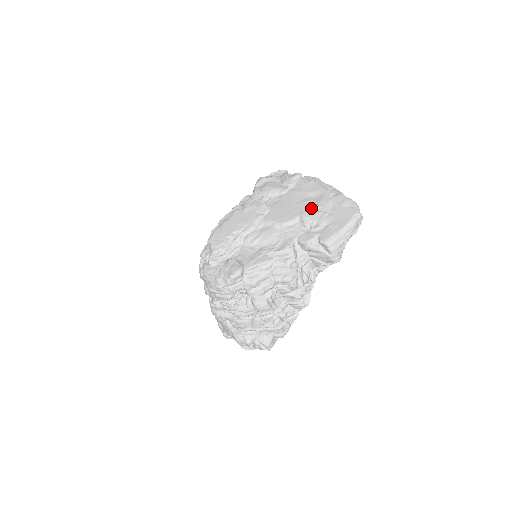
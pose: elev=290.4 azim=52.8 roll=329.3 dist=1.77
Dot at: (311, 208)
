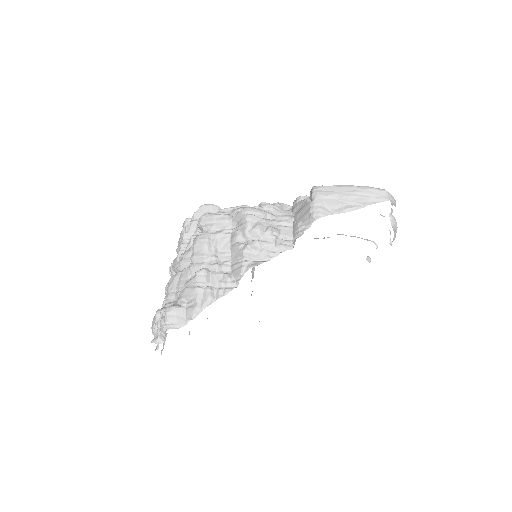
Dot at: occluded
